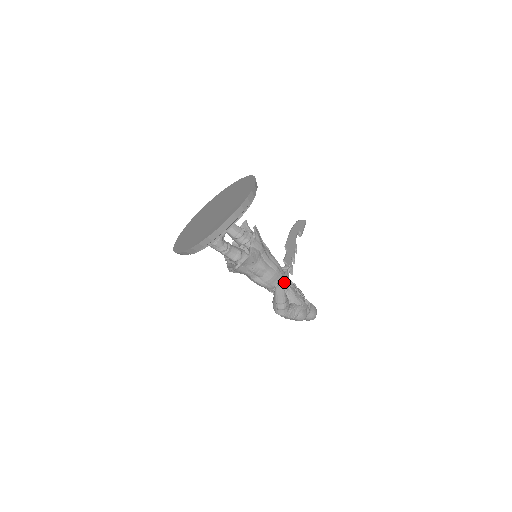
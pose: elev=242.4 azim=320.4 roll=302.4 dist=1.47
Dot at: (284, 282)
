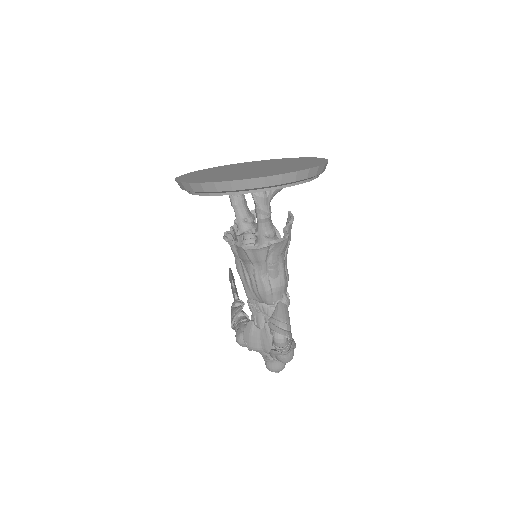
Dot at: (289, 300)
